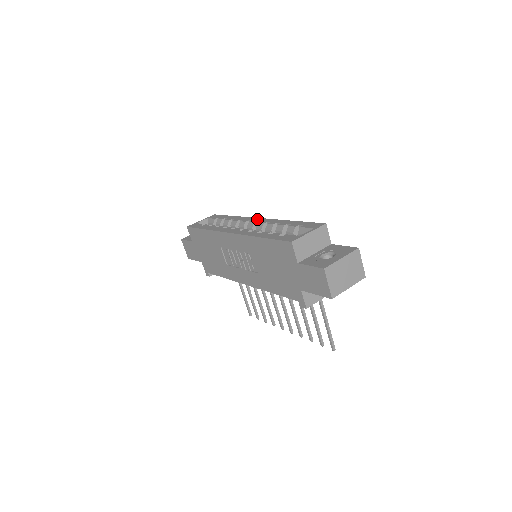
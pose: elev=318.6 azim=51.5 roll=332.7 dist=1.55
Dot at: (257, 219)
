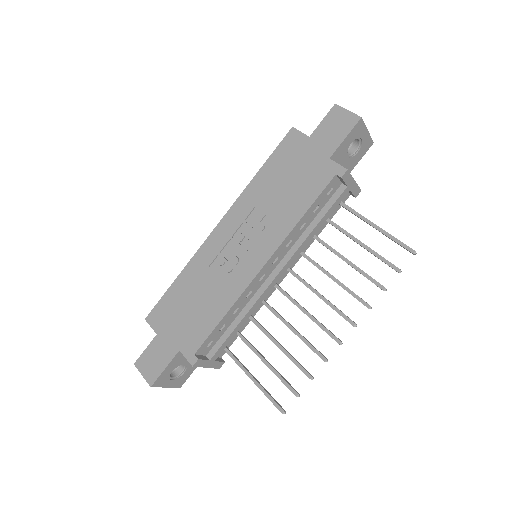
Dot at: occluded
